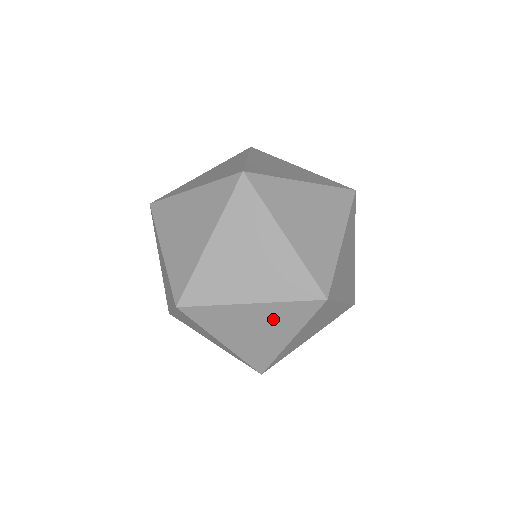
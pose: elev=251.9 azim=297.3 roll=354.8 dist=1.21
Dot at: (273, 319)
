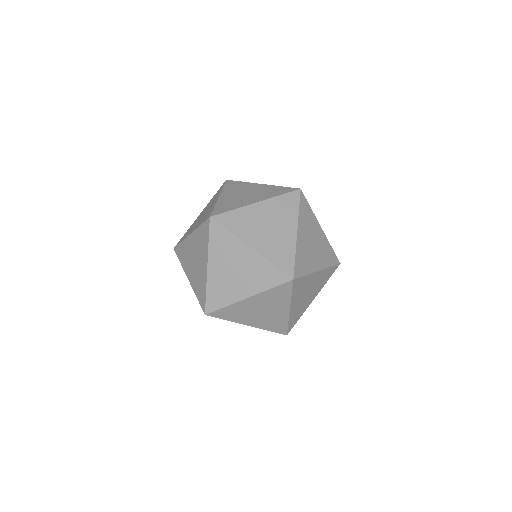
Dot at: (276, 213)
